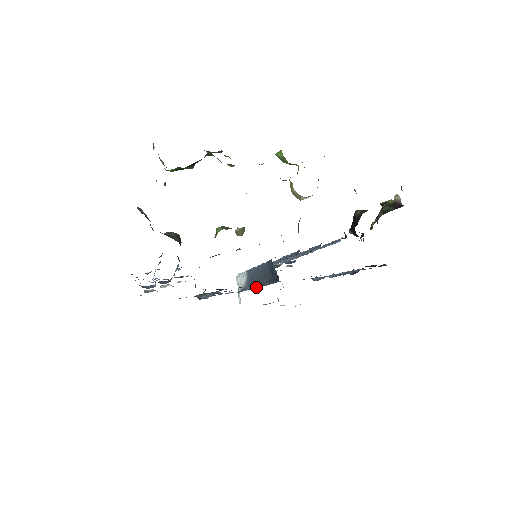
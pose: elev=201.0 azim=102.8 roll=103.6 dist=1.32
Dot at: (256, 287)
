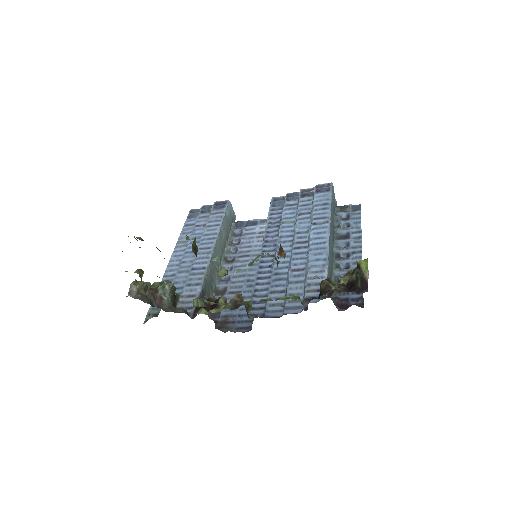
Dot at: occluded
